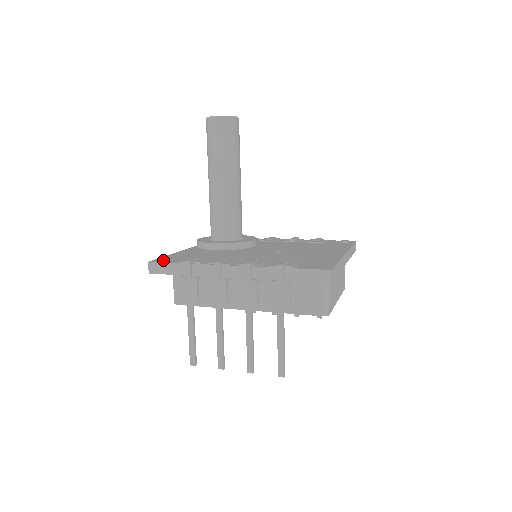
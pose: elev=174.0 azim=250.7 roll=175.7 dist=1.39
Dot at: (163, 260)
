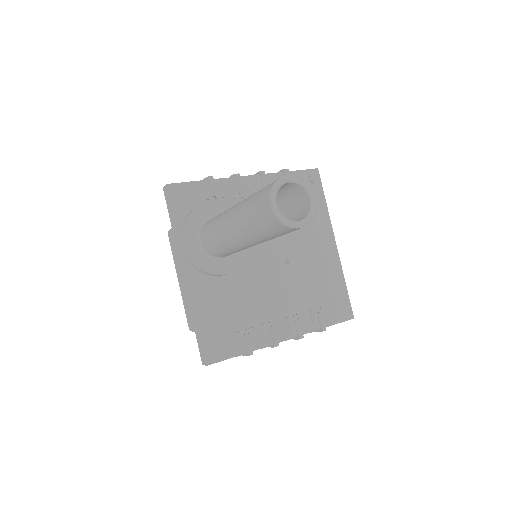
Dot at: (216, 353)
